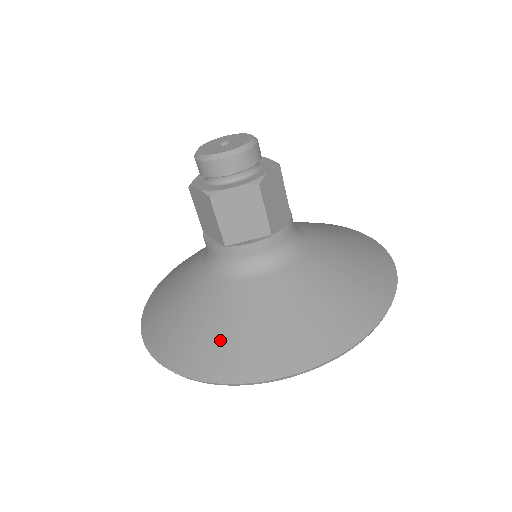
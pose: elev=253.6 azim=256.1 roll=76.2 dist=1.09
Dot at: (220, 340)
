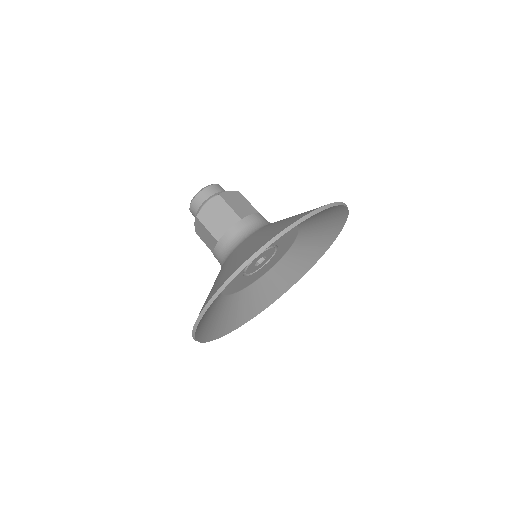
Dot at: (219, 280)
